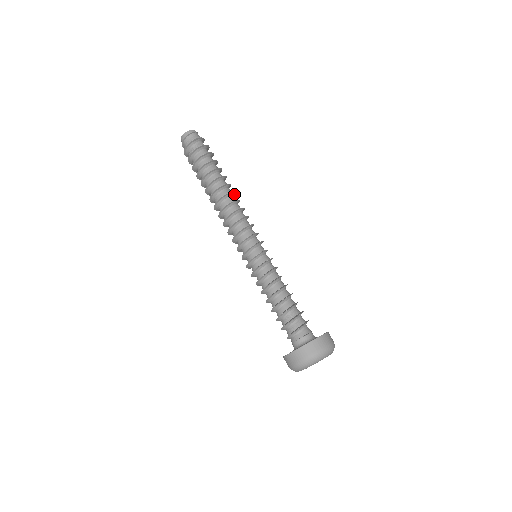
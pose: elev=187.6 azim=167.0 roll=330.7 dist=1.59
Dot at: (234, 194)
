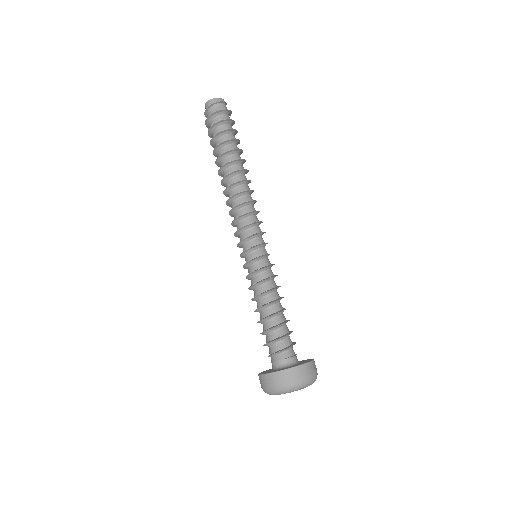
Dot at: occluded
